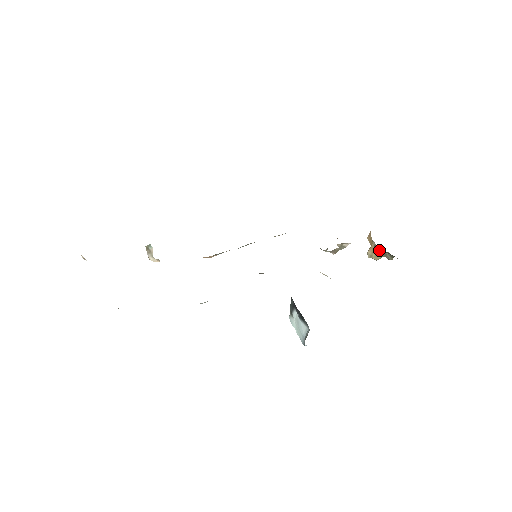
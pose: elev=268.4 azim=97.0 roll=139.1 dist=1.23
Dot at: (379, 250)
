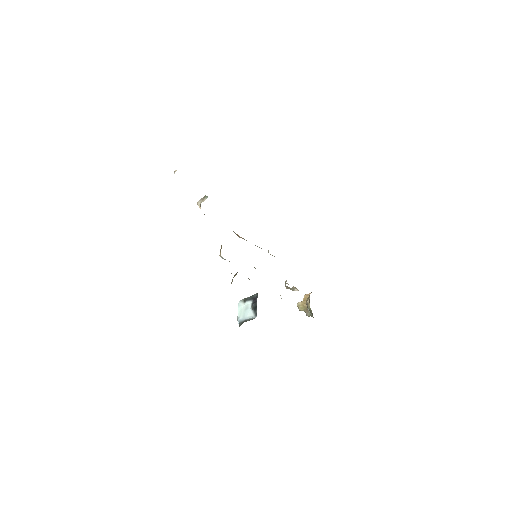
Dot at: (308, 307)
